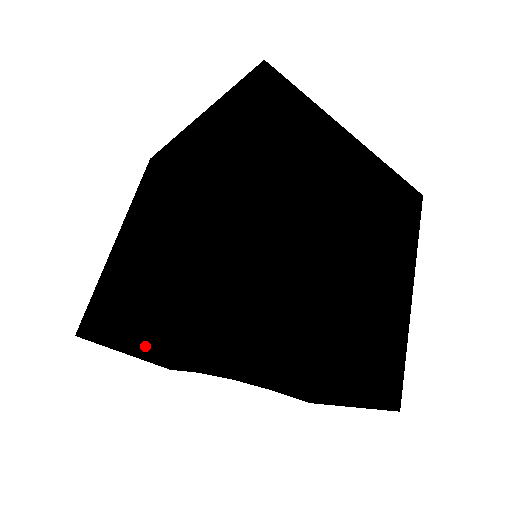
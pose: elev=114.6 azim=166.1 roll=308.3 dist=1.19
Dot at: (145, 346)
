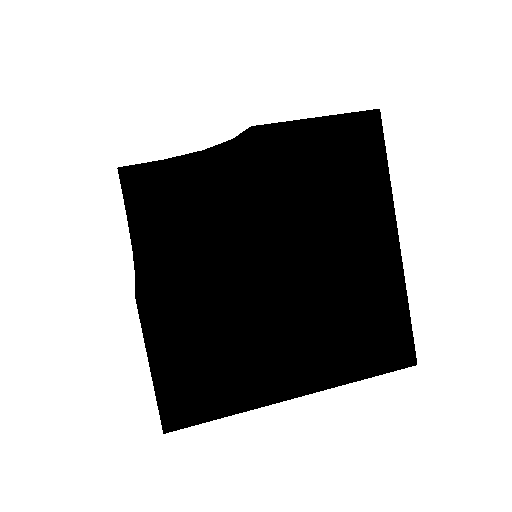
Dot at: occluded
